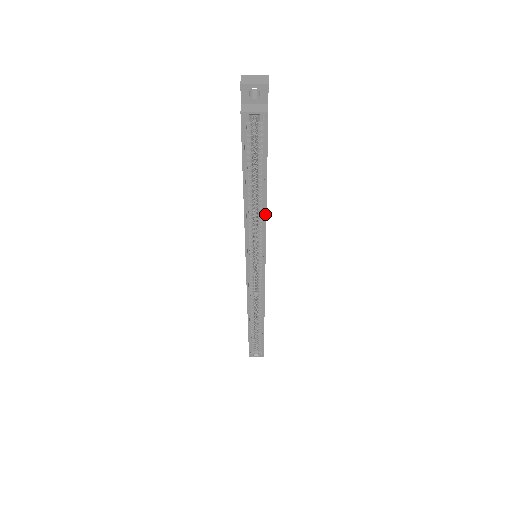
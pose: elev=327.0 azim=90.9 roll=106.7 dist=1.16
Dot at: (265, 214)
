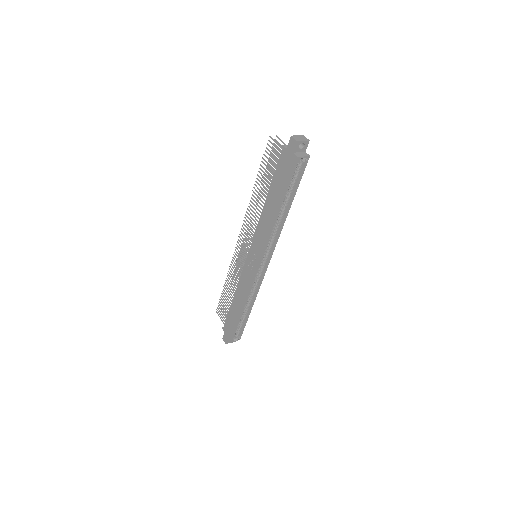
Dot at: occluded
